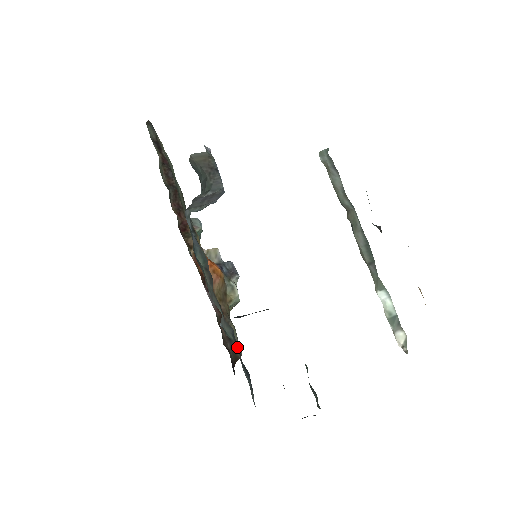
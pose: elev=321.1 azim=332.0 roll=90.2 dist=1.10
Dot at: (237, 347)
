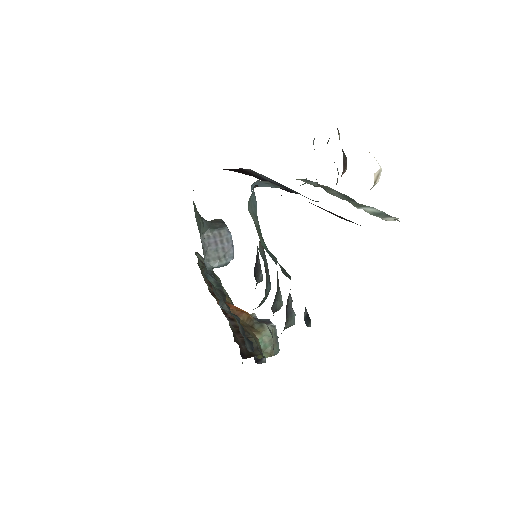
Dot at: (238, 322)
